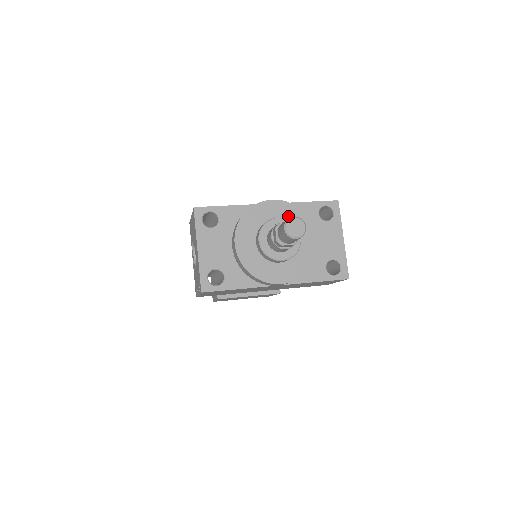
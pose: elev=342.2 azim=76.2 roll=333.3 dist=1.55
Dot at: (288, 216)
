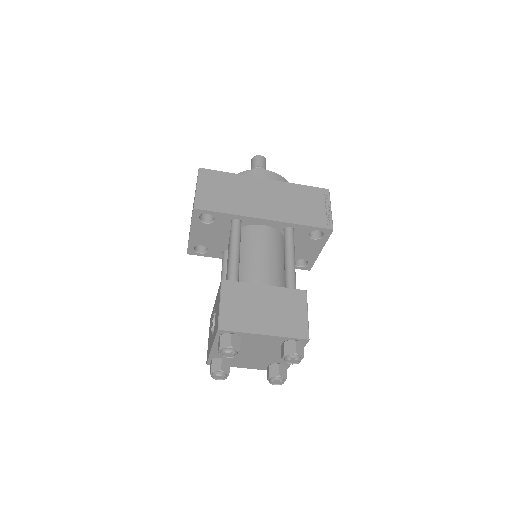
Dot at: occluded
